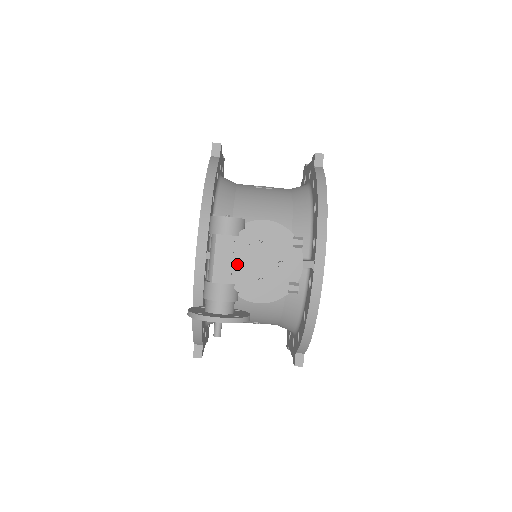
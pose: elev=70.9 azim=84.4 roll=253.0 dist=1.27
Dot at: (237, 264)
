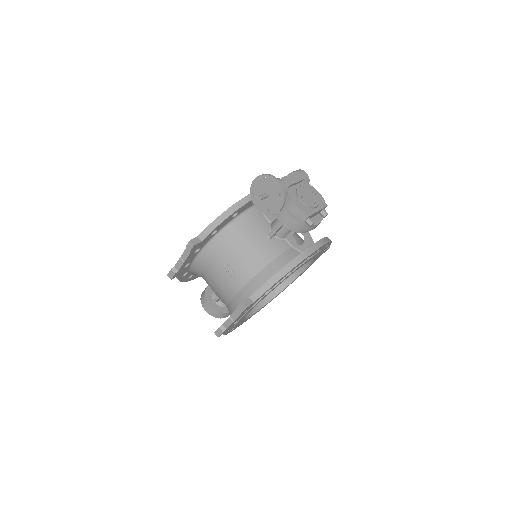
Dot at: (296, 187)
